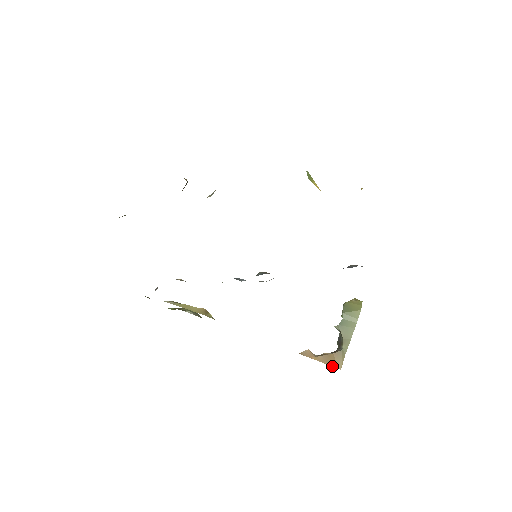
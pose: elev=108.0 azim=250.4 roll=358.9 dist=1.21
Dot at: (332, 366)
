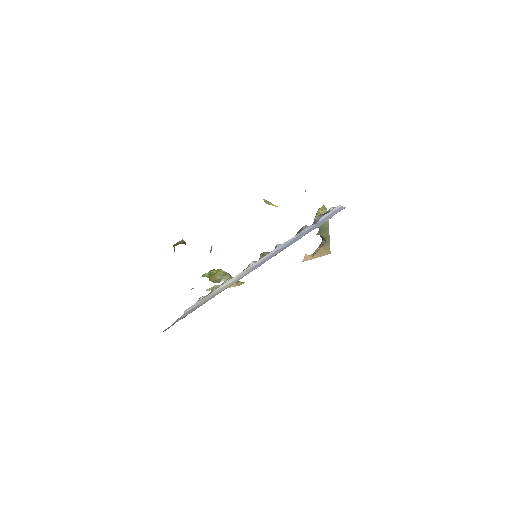
Dot at: occluded
